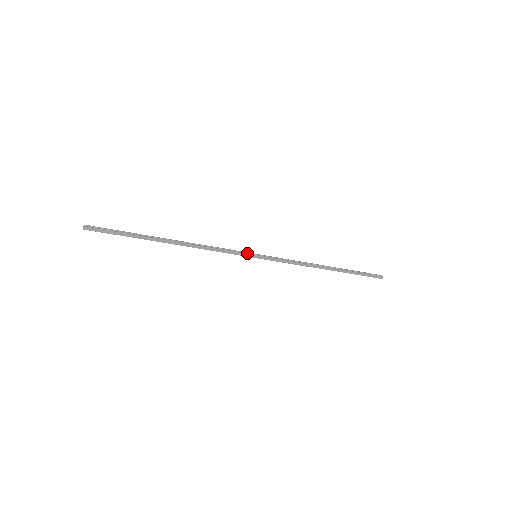
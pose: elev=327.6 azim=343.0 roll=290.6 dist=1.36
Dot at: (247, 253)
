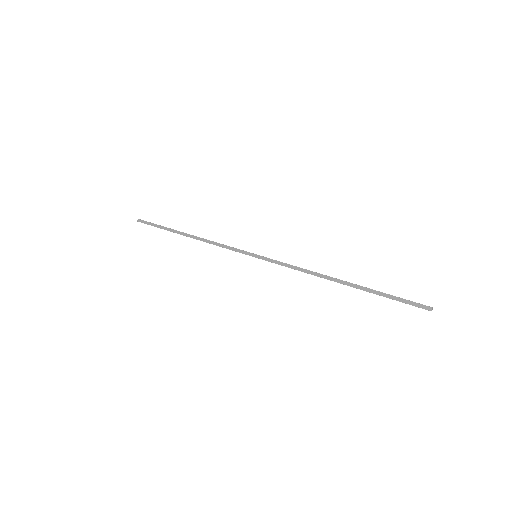
Dot at: (248, 252)
